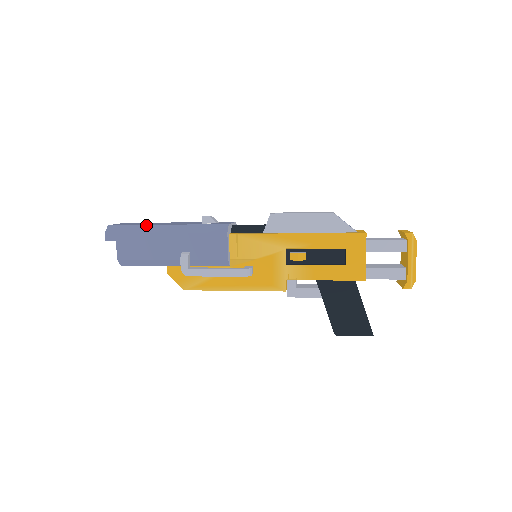
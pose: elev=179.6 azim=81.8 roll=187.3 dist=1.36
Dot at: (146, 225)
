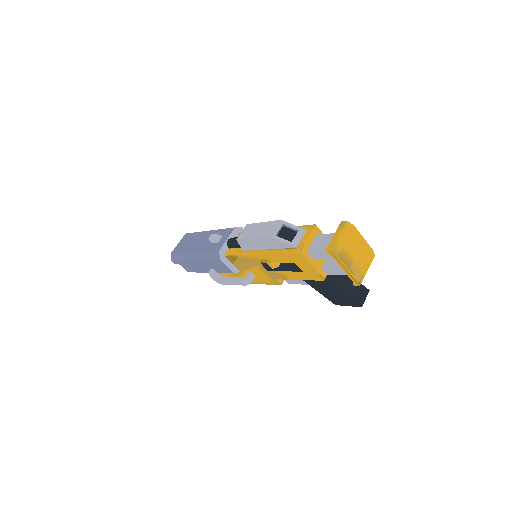
Dot at: (185, 253)
